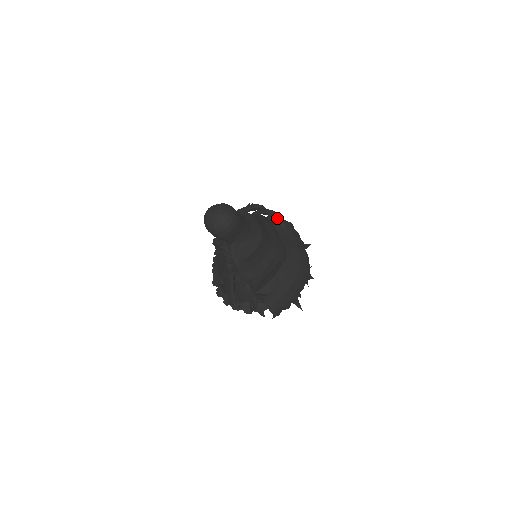
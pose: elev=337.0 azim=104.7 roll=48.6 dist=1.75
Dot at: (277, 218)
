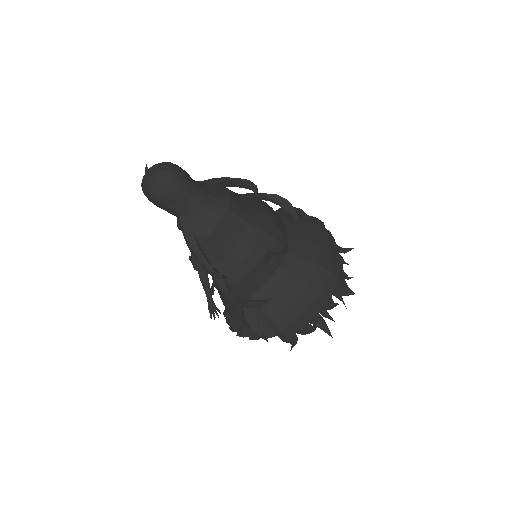
Dot at: (285, 205)
